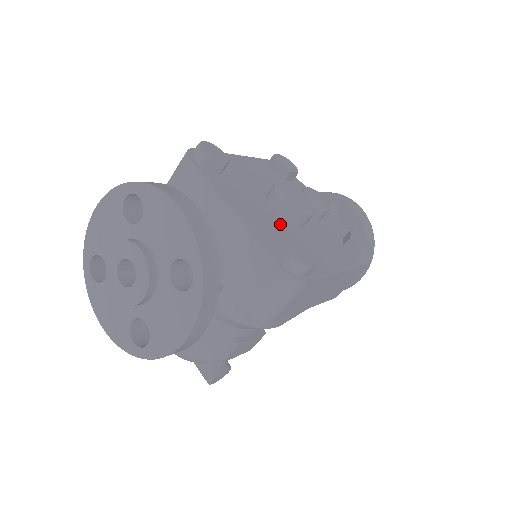
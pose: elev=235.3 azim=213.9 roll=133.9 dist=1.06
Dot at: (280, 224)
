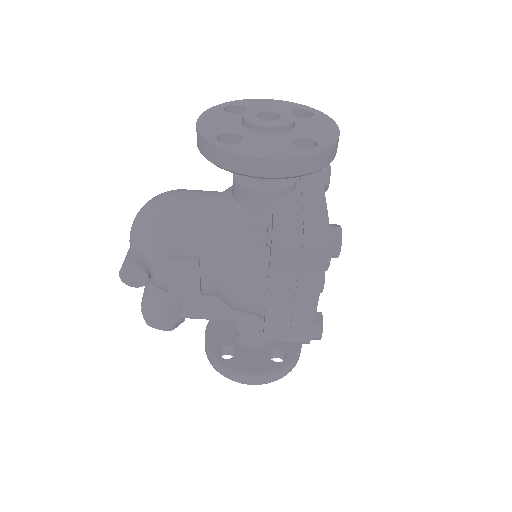
Dot at: occluded
